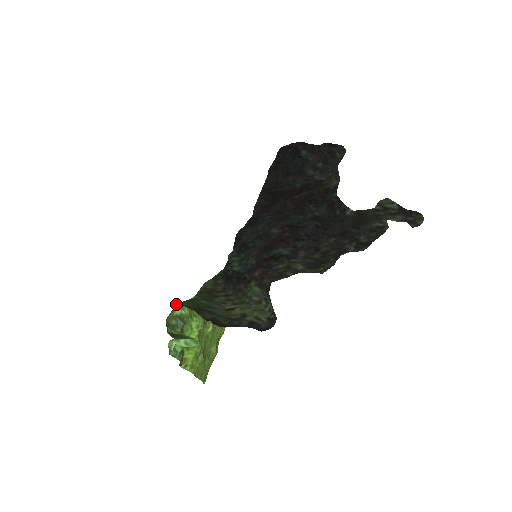
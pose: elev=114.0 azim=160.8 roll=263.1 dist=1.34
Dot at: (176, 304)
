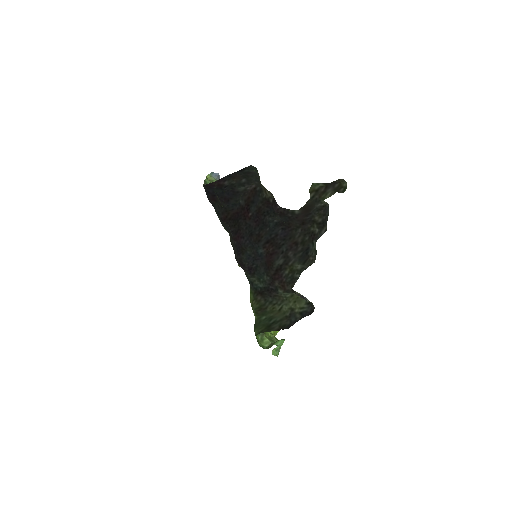
Dot at: (255, 335)
